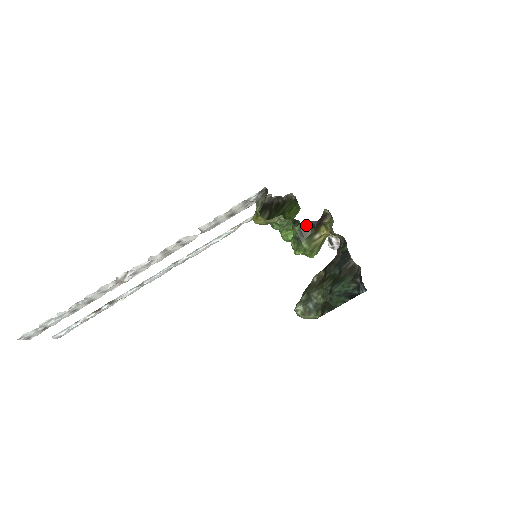
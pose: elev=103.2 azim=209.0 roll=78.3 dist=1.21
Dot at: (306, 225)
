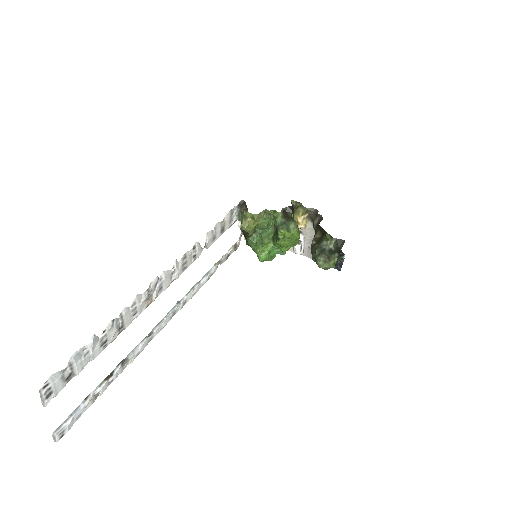
Dot at: (285, 212)
